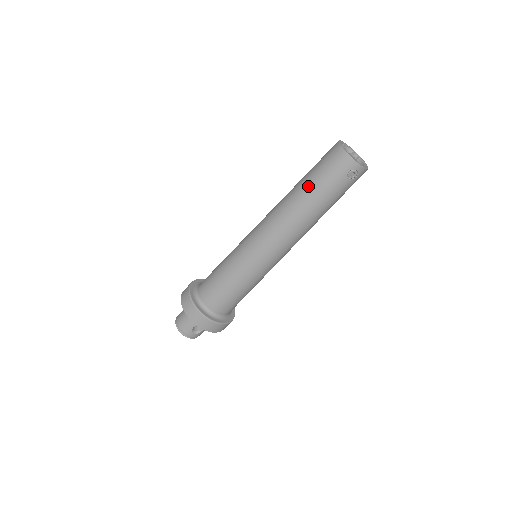
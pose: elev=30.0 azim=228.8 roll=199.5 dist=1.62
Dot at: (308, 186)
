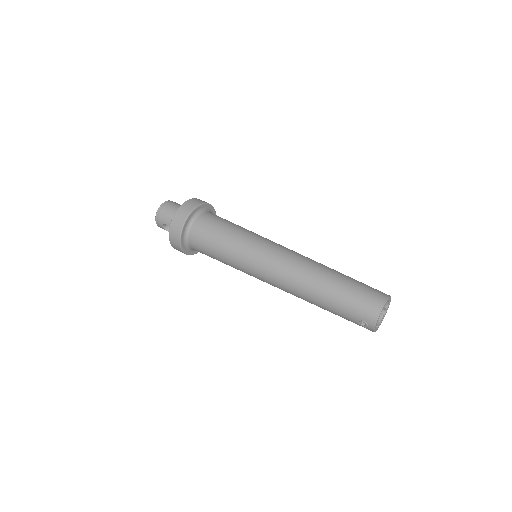
Dot at: (336, 288)
